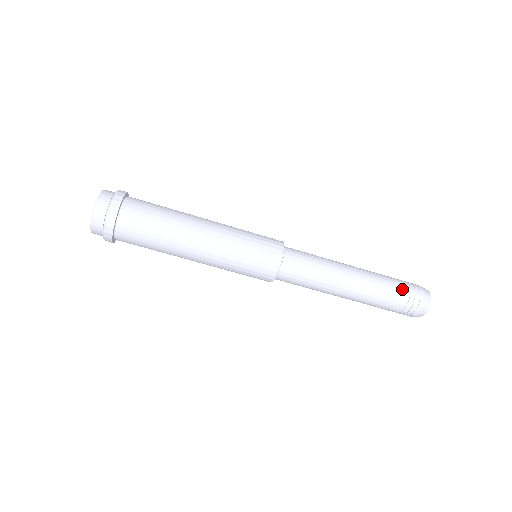
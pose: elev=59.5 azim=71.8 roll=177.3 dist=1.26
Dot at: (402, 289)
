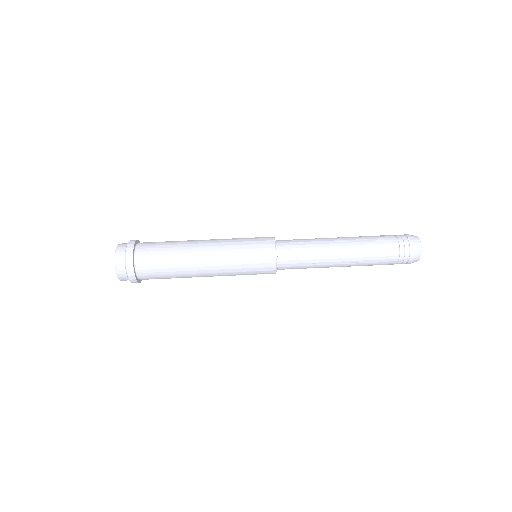
Dot at: (391, 245)
